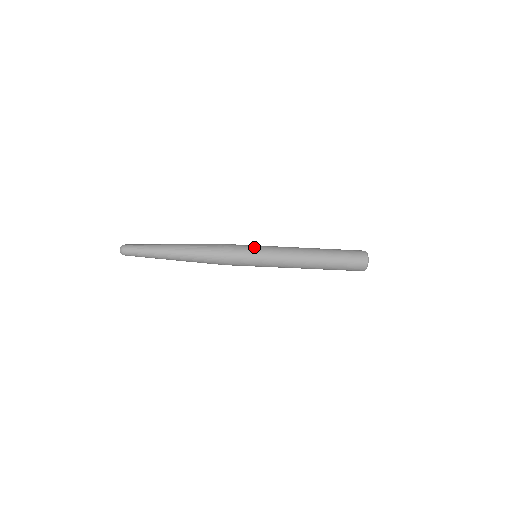
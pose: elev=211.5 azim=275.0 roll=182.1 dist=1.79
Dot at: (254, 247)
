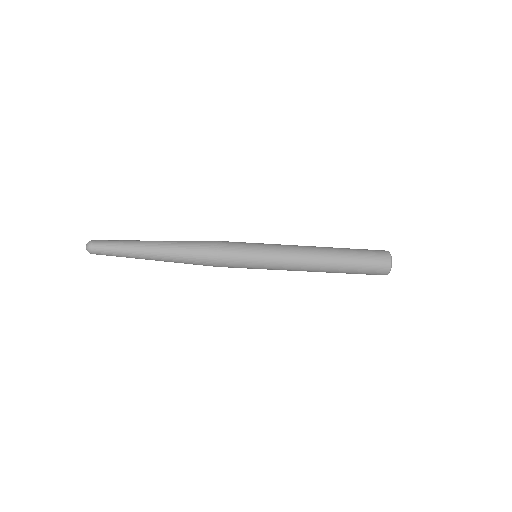
Dot at: (254, 245)
